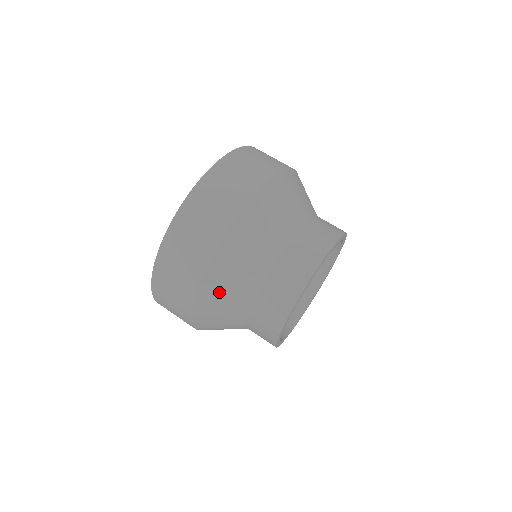
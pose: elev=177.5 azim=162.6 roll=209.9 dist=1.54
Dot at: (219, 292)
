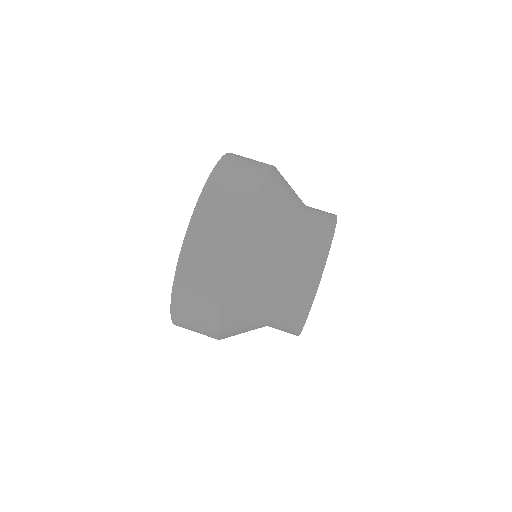
Dot at: (243, 300)
